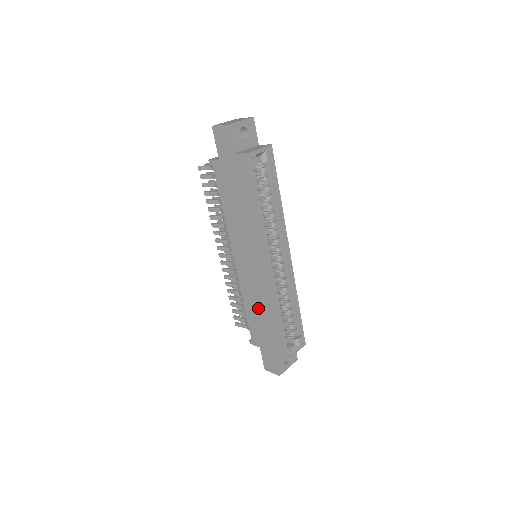
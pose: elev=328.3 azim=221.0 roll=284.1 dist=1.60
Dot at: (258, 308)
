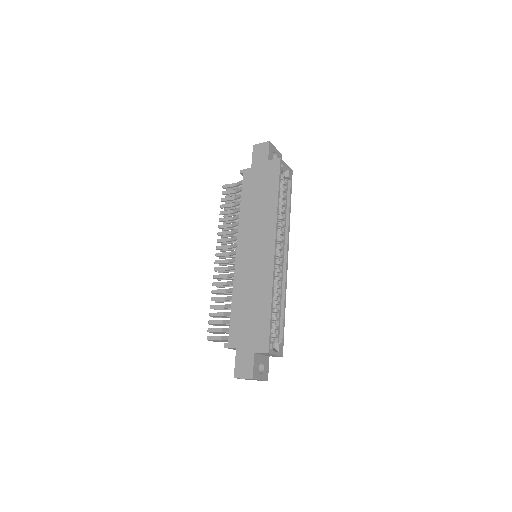
Dot at: (249, 297)
